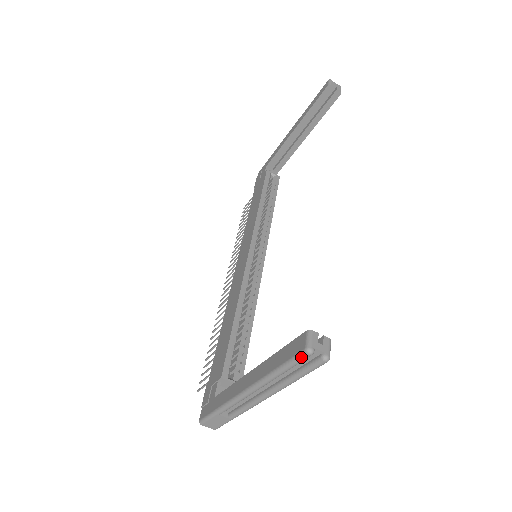
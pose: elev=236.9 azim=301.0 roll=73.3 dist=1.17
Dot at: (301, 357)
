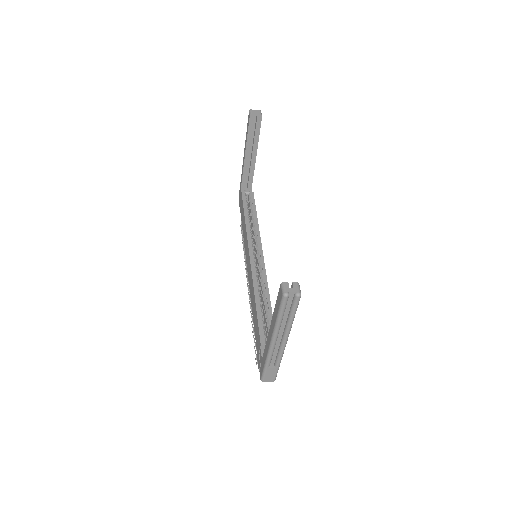
Dot at: (283, 301)
